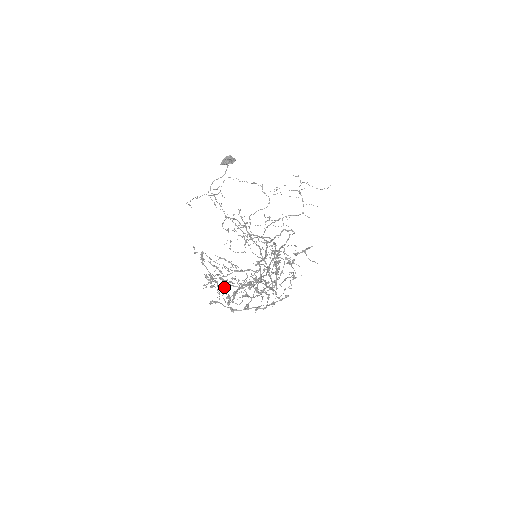
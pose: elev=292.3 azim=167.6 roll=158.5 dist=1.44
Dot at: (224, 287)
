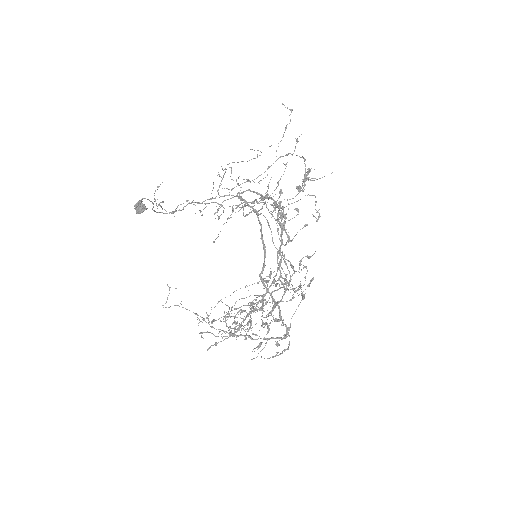
Dot at: occluded
